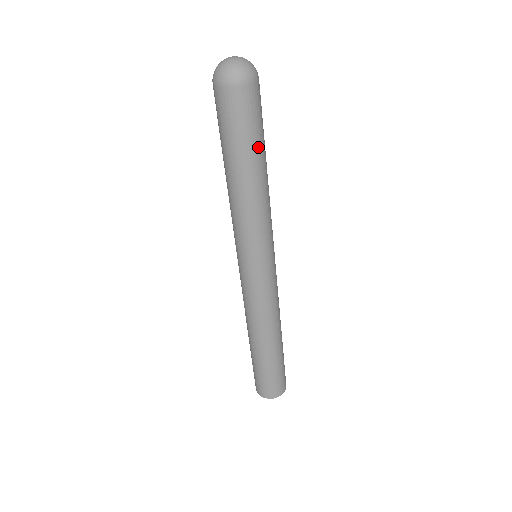
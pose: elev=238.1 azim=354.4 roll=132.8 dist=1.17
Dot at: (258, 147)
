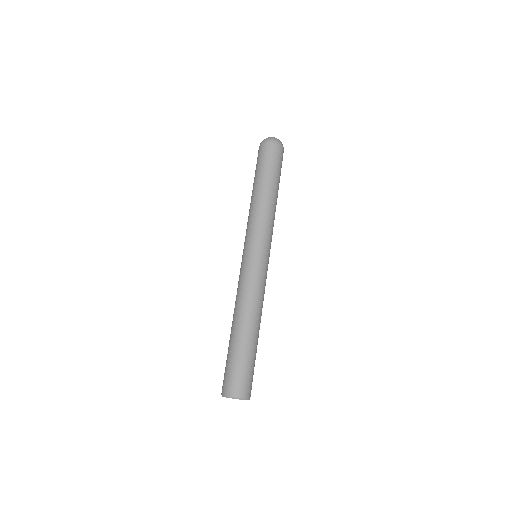
Dot at: (272, 176)
